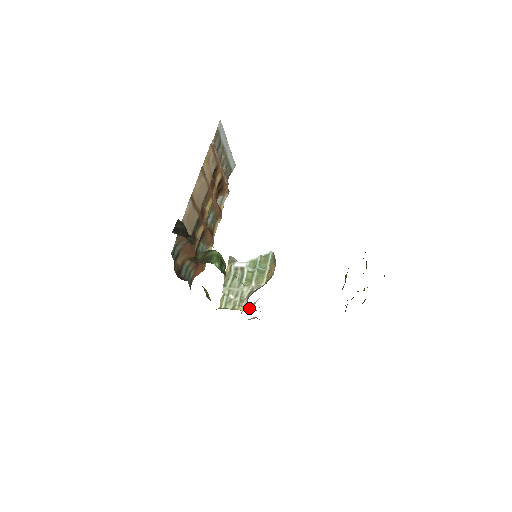
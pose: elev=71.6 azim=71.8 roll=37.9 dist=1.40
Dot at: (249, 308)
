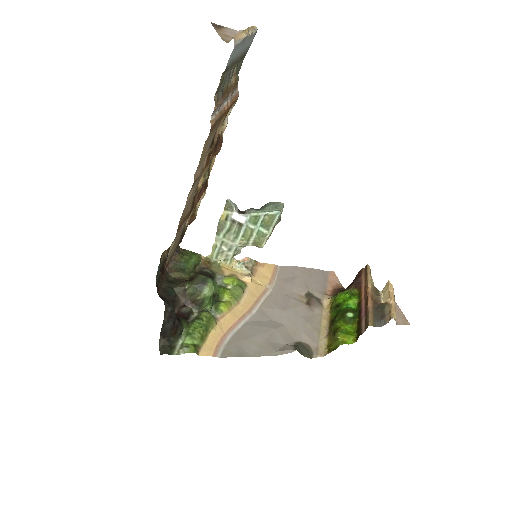
Dot at: (241, 267)
